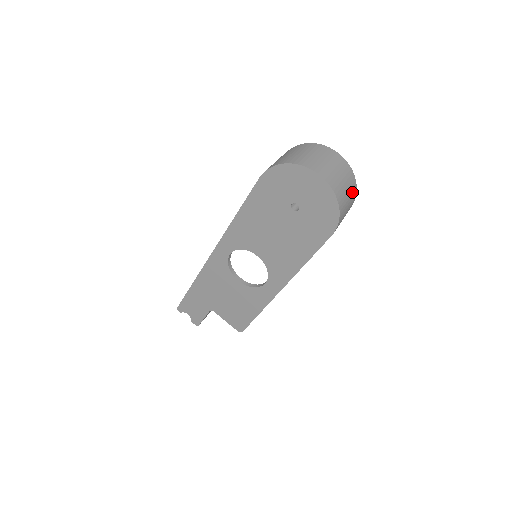
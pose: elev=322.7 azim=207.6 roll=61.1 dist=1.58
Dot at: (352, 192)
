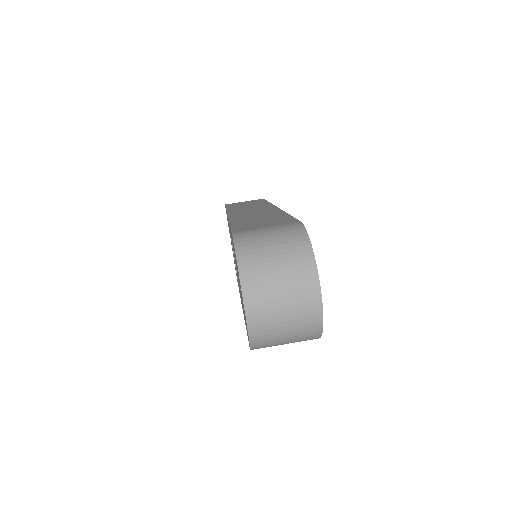
Dot at: (303, 338)
